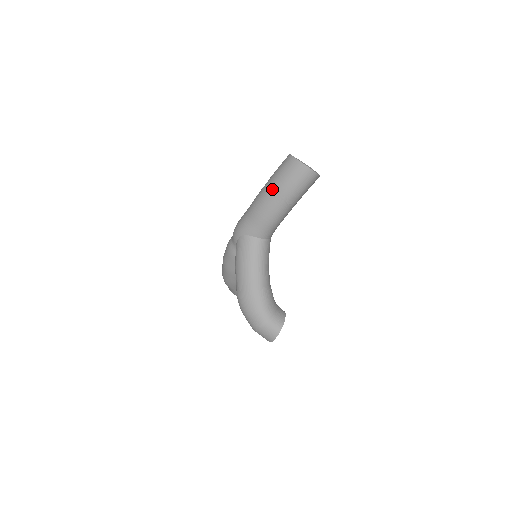
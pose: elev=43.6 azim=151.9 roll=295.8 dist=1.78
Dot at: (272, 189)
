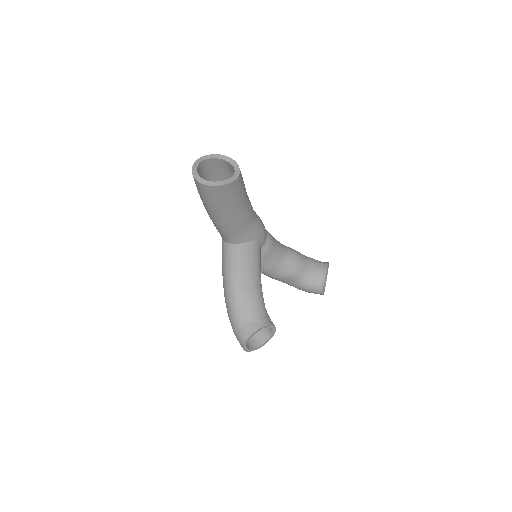
Dot at: occluded
